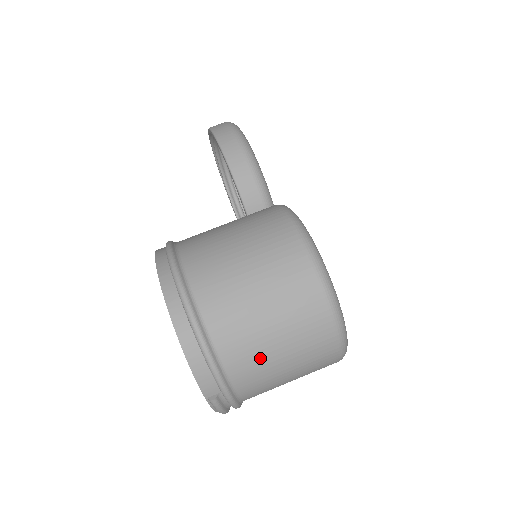
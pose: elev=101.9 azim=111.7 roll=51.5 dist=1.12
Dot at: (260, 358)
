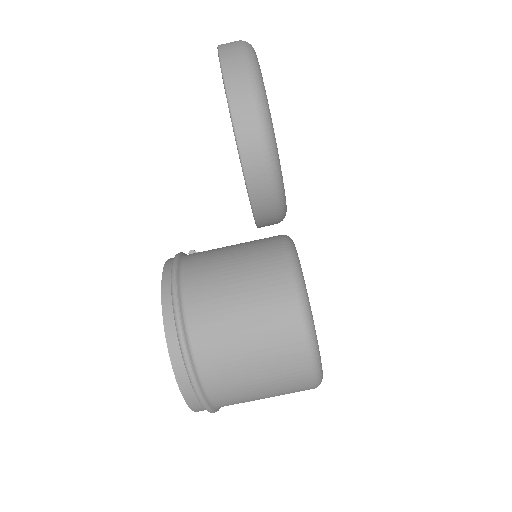
Dot at: occluded
